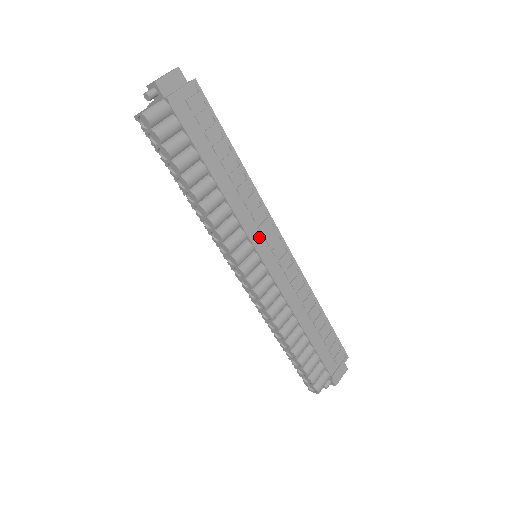
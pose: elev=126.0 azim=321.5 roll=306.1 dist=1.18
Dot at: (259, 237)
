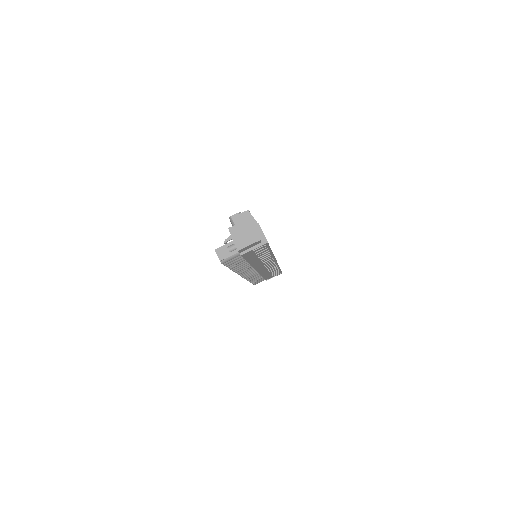
Dot at: (261, 266)
